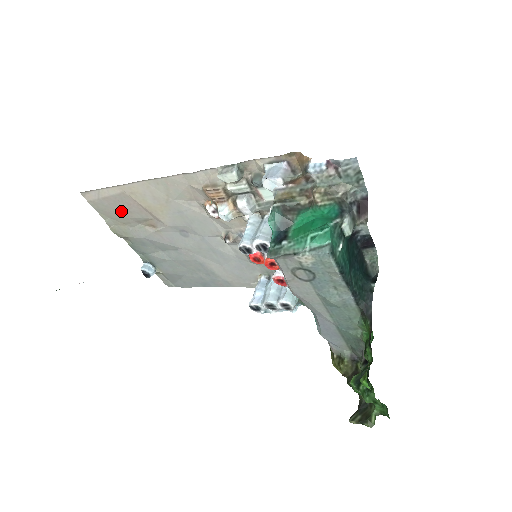
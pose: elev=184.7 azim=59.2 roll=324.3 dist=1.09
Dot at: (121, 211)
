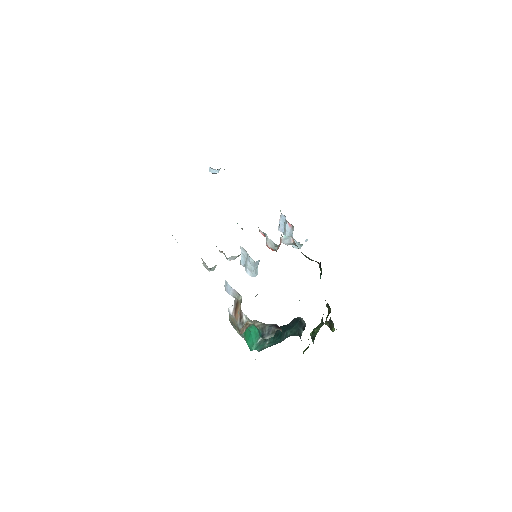
Dot at: occluded
